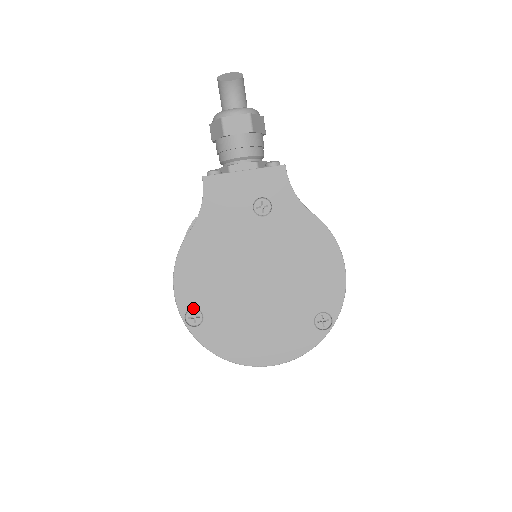
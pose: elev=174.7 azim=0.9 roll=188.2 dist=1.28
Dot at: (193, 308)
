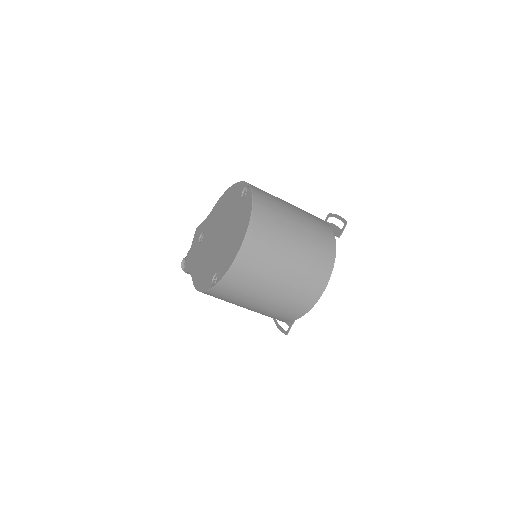
Dot at: (212, 279)
